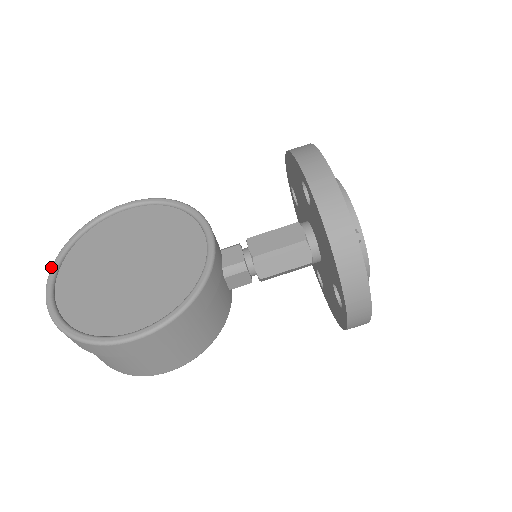
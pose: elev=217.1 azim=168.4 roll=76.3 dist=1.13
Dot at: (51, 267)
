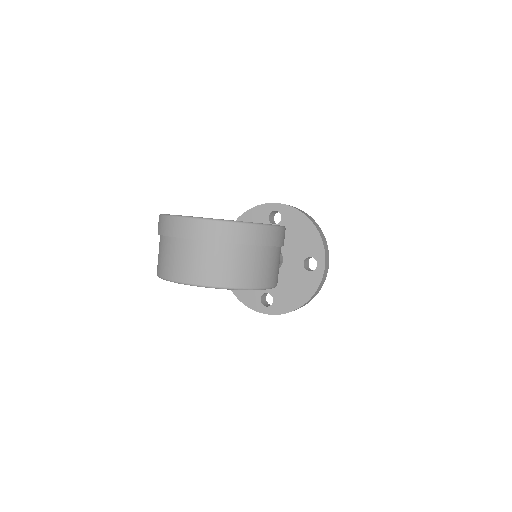
Dot at: (172, 215)
